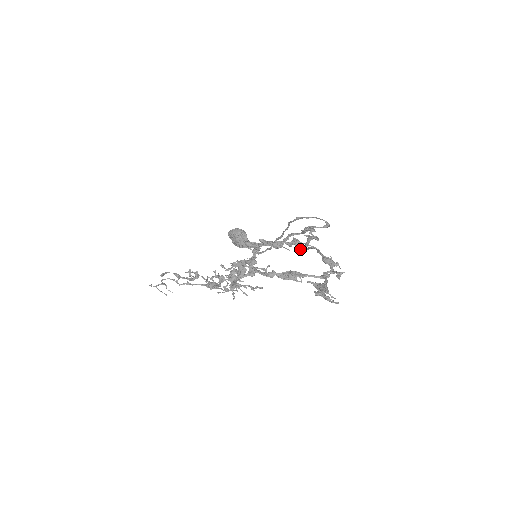
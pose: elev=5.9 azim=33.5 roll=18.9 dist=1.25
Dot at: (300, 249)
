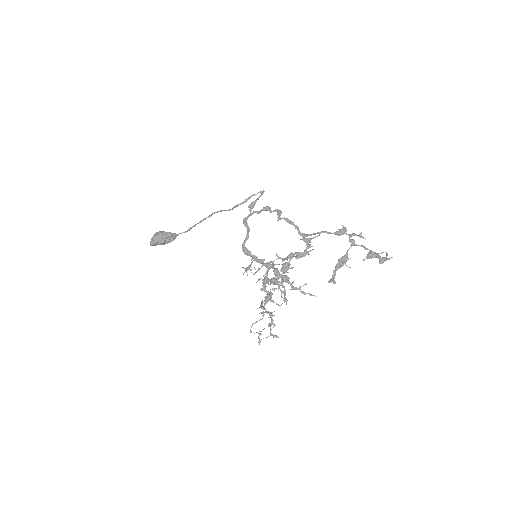
Dot at: occluded
